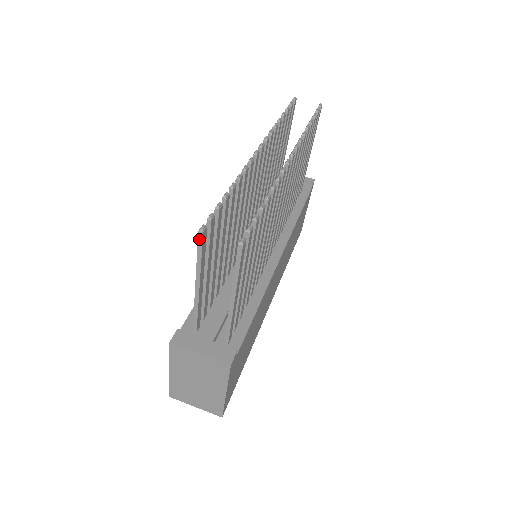
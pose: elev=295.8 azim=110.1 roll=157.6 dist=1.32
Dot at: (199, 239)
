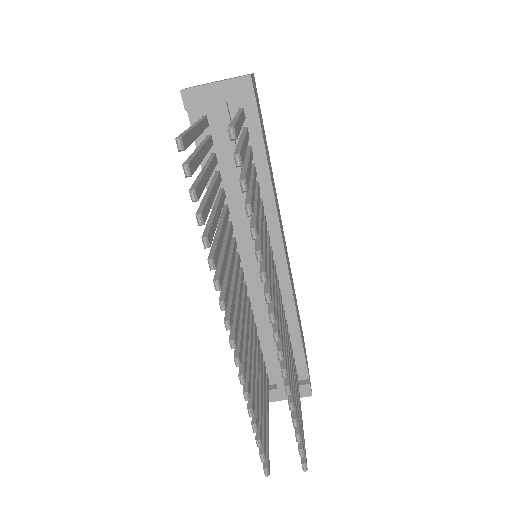
Dot at: occluded
